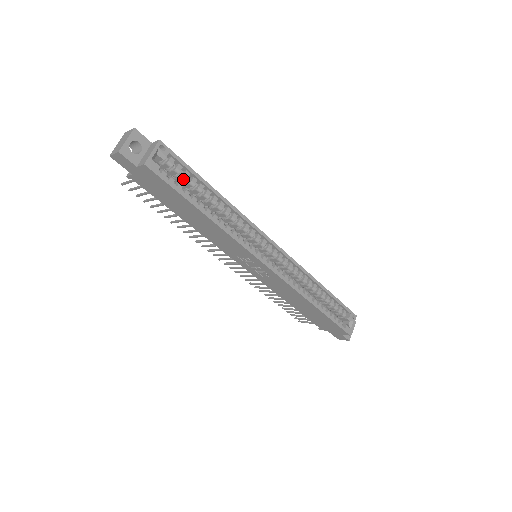
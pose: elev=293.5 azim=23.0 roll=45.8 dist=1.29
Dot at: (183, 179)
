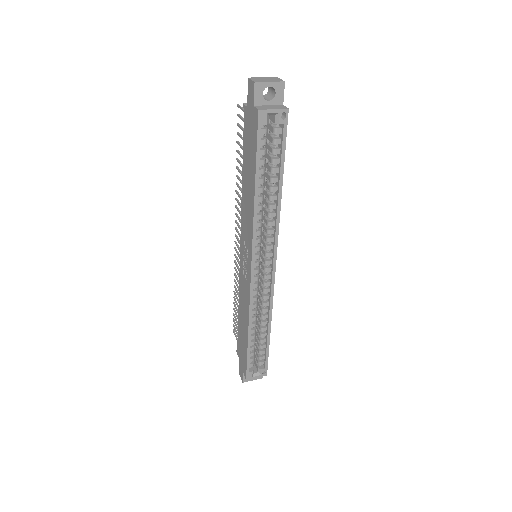
Dot at: (272, 151)
